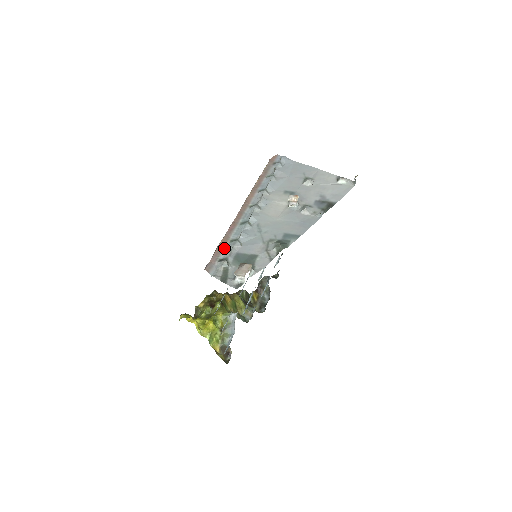
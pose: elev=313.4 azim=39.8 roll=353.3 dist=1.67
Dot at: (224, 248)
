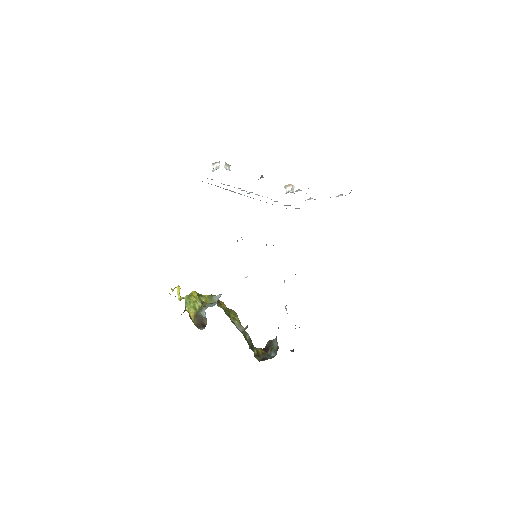
Dot at: occluded
